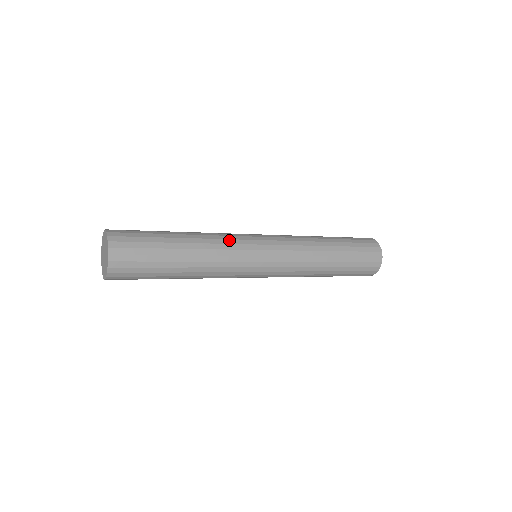
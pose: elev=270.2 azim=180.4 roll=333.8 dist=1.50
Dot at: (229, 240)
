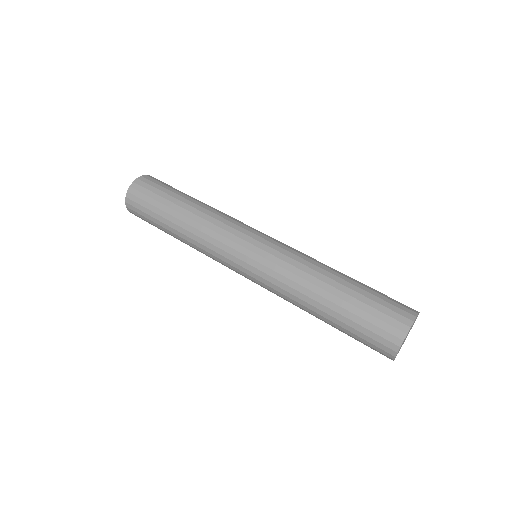
Dot at: (233, 218)
